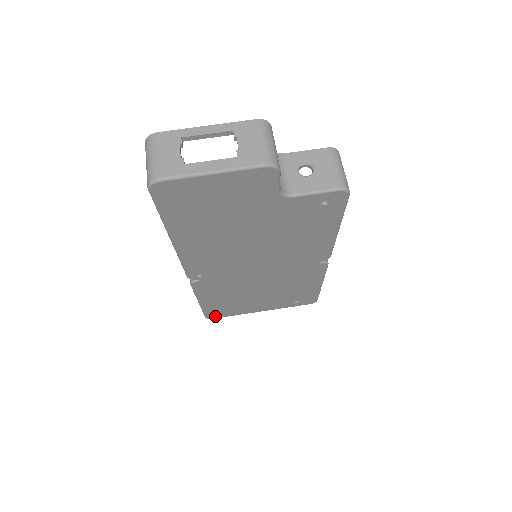
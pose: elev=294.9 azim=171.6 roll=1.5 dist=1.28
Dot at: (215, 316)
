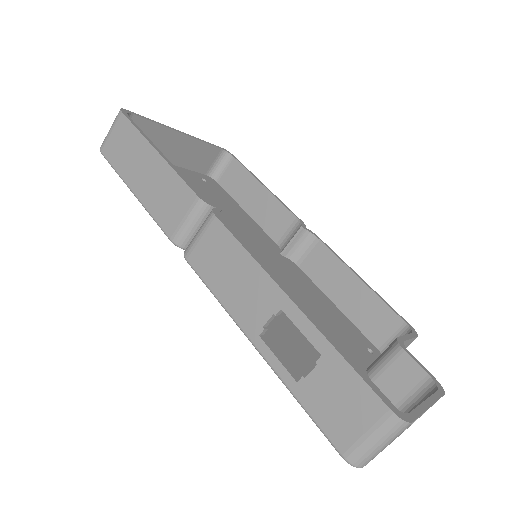
Dot at: occluded
